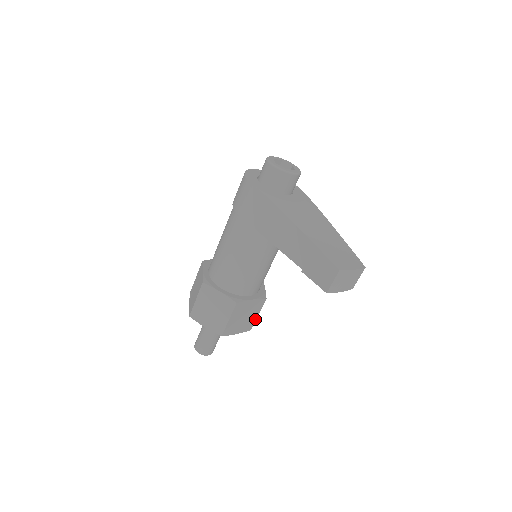
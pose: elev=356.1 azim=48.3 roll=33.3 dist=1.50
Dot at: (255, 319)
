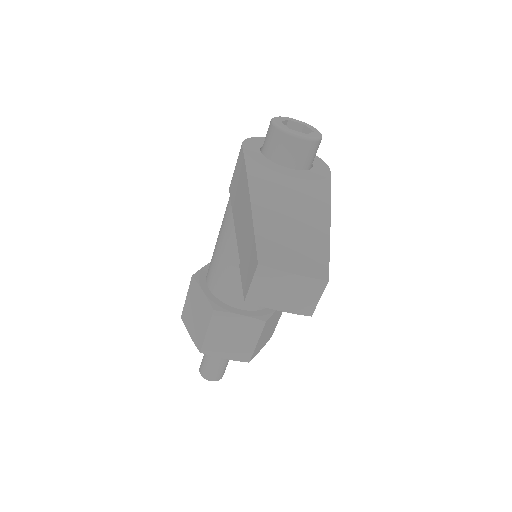
Dot at: (253, 348)
